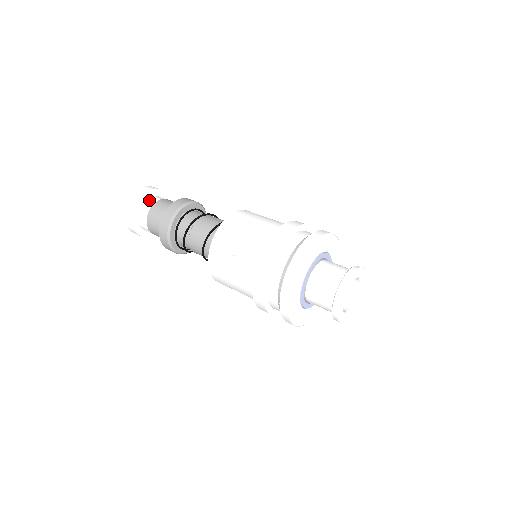
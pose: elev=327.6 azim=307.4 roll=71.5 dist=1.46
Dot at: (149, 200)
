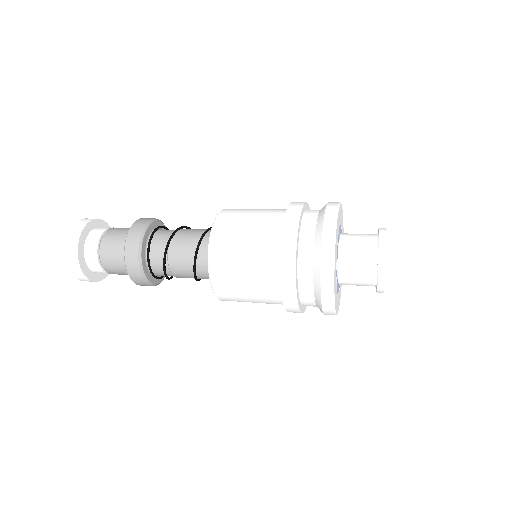
Dot at: (89, 246)
